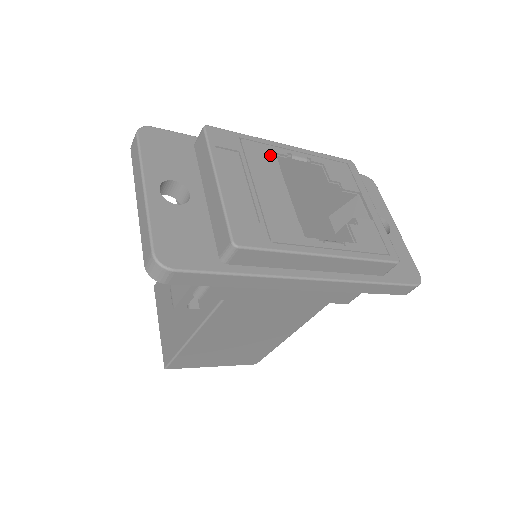
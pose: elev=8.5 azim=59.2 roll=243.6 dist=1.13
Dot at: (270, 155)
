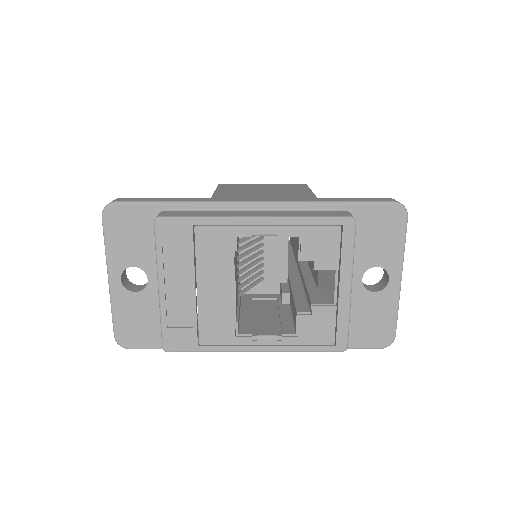
Dot at: (227, 241)
